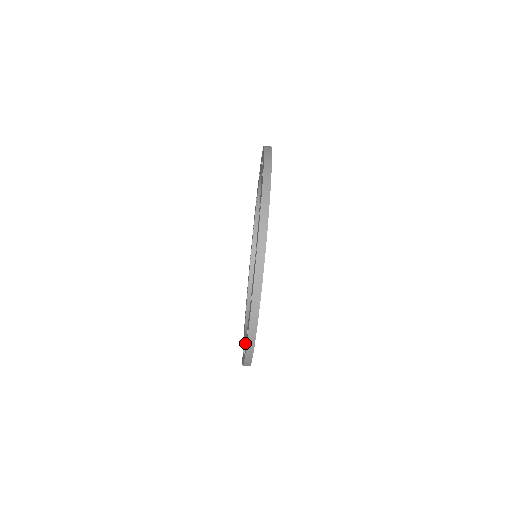
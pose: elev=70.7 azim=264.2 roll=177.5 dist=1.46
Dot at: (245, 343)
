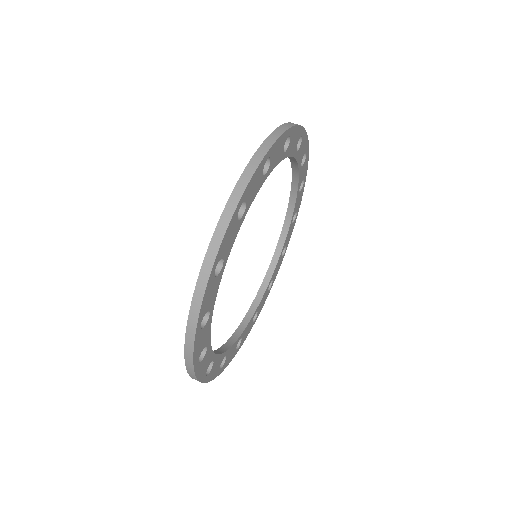
Dot at: occluded
